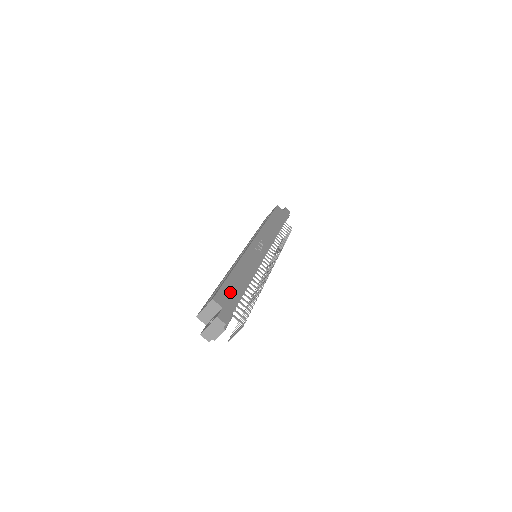
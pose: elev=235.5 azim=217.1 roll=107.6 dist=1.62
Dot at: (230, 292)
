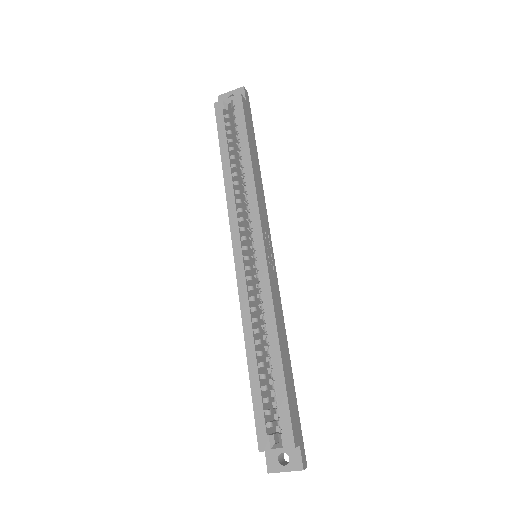
Dot at: (293, 405)
